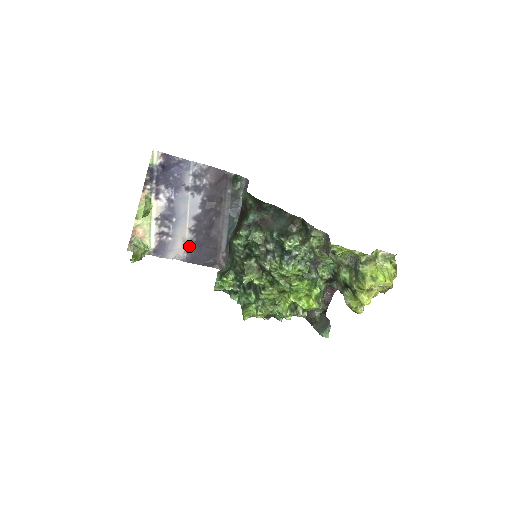
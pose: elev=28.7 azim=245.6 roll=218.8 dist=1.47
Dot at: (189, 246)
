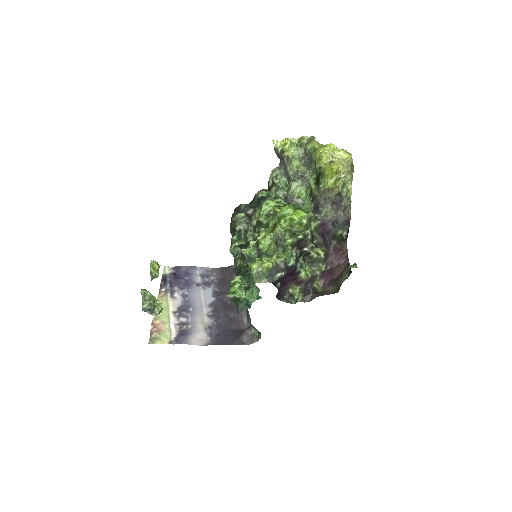
Dot at: (211, 330)
